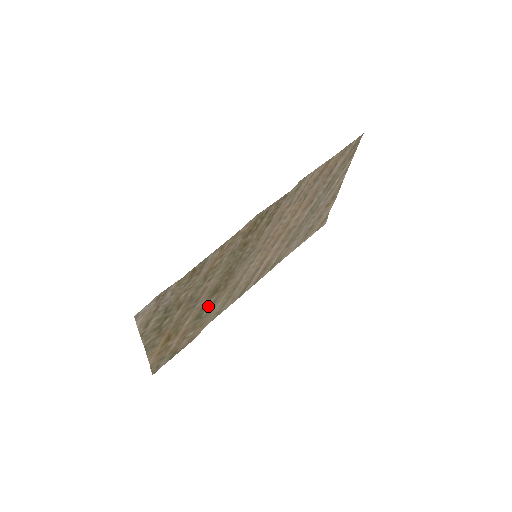
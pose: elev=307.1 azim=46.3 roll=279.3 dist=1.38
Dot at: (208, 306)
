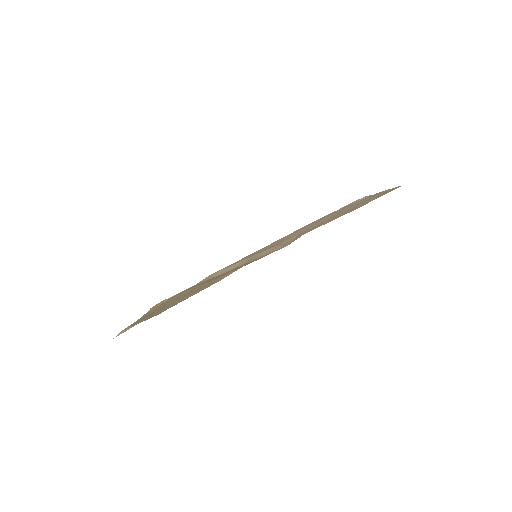
Dot at: occluded
